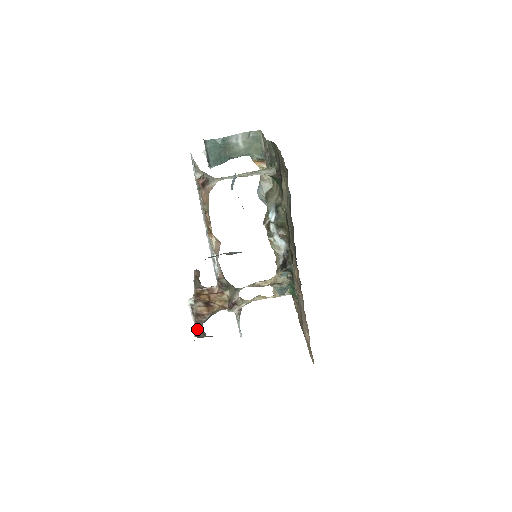
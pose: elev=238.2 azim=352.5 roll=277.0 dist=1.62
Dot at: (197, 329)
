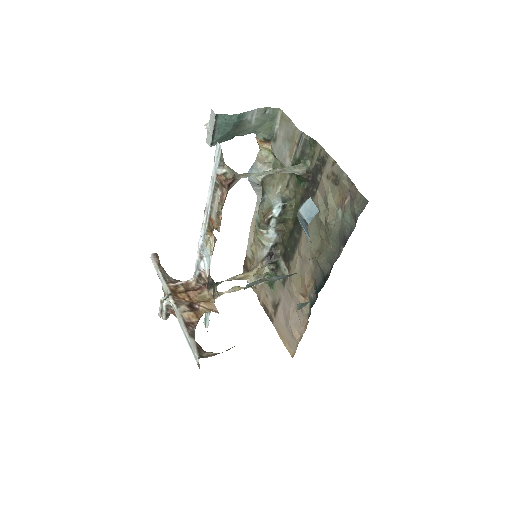
Dot at: (195, 345)
